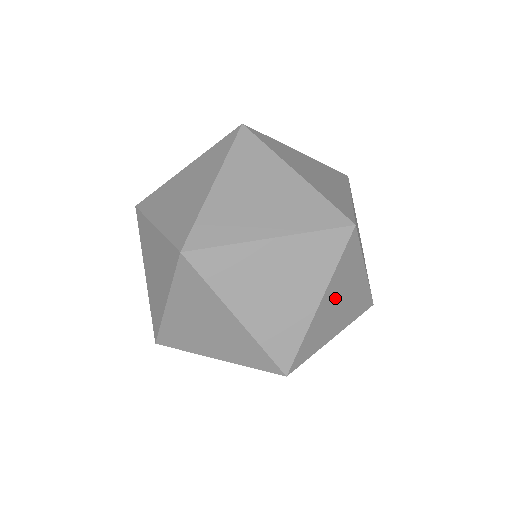
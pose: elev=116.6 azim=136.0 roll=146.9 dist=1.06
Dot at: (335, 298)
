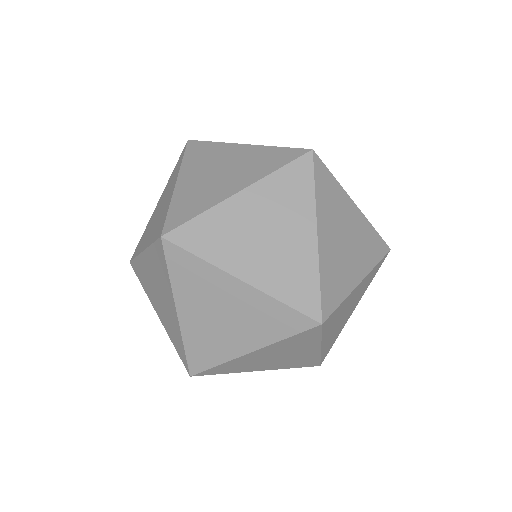
Dot at: (272, 354)
